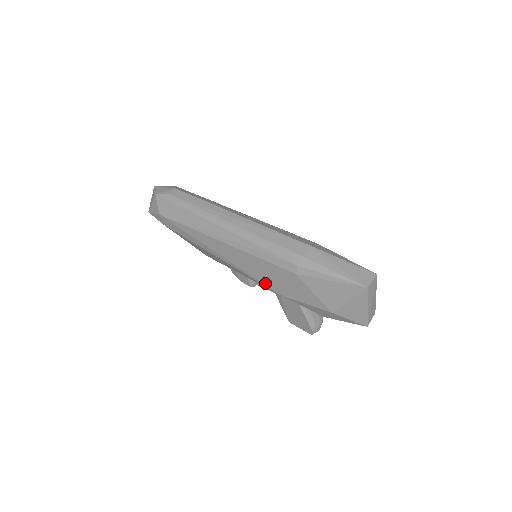
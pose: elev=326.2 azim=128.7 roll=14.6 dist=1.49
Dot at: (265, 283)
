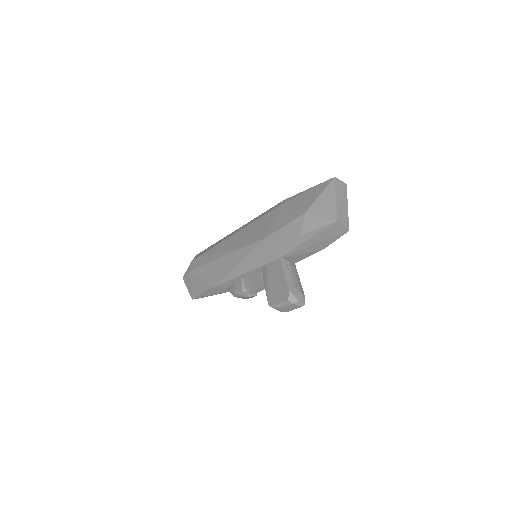
Dot at: (255, 239)
